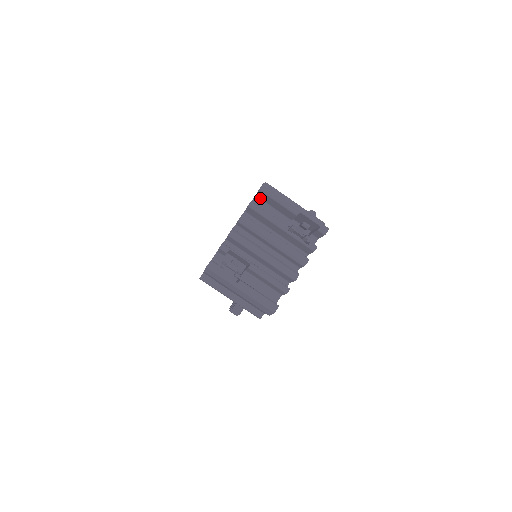
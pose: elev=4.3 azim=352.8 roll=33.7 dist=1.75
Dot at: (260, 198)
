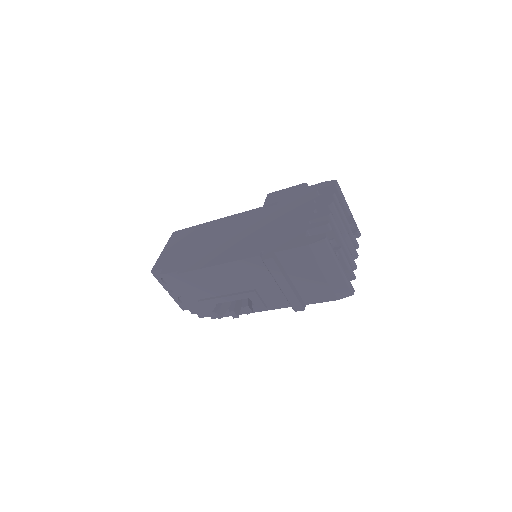
Dot at: (320, 193)
